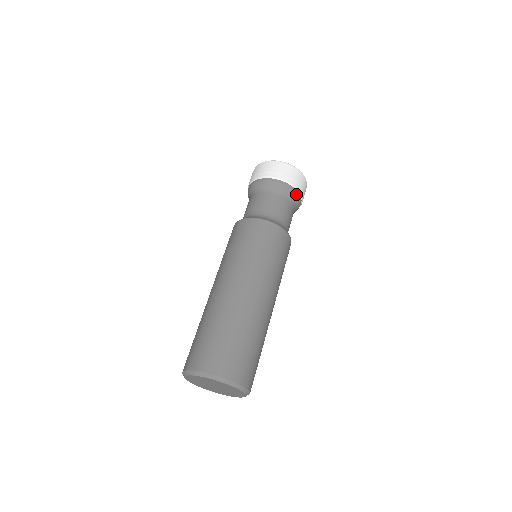
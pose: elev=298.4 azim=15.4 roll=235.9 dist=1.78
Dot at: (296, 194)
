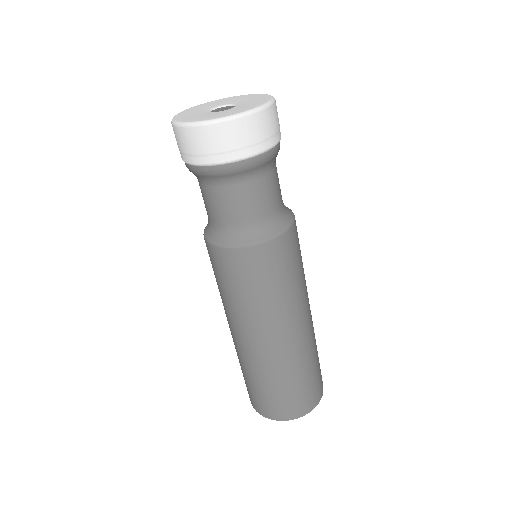
Dot at: (263, 159)
